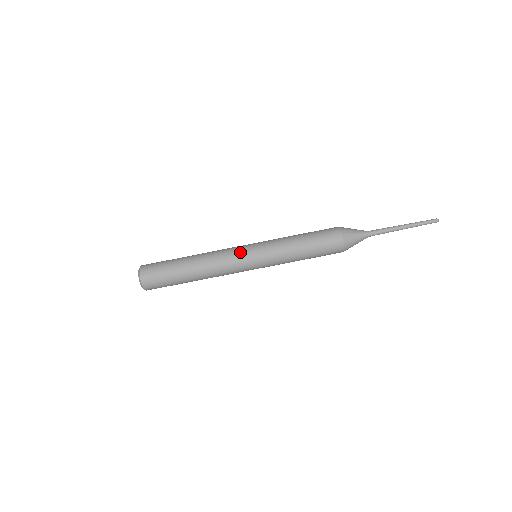
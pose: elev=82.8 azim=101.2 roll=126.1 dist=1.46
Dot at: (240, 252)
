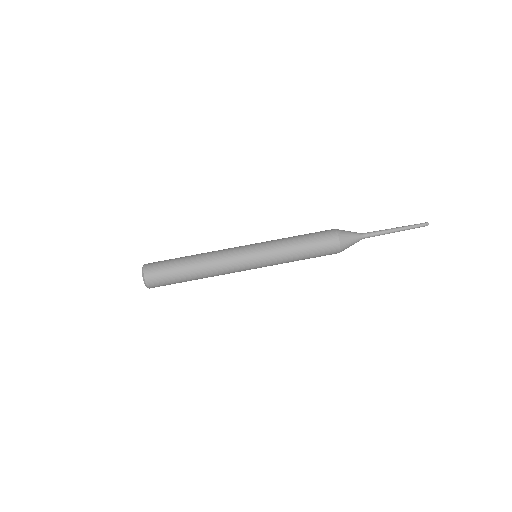
Dot at: (240, 246)
